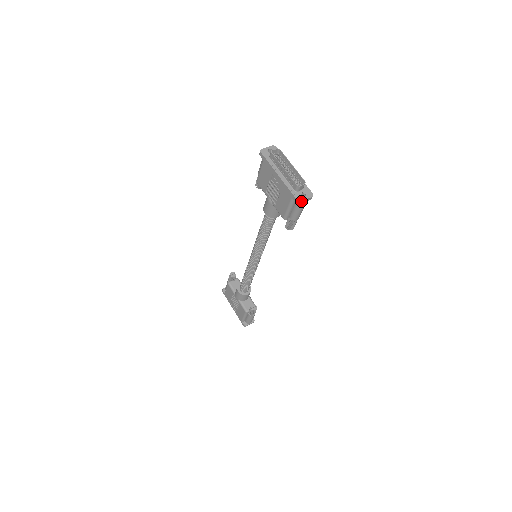
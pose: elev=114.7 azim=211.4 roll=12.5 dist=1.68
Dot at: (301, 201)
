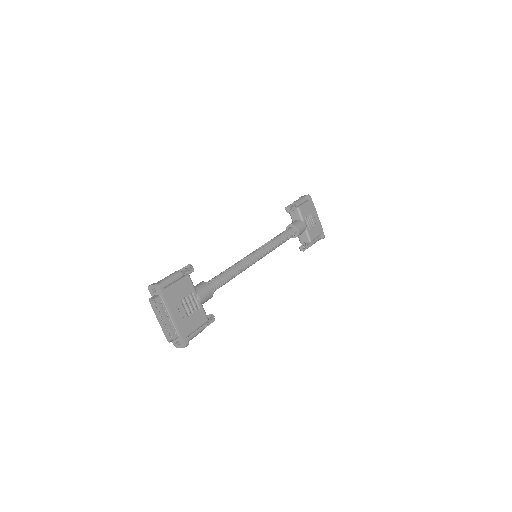
Dot at: (177, 347)
